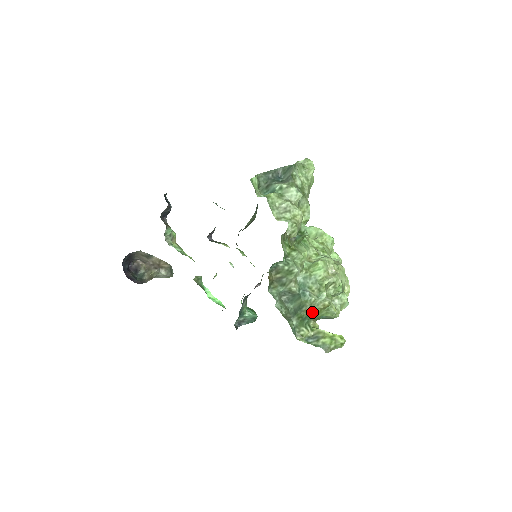
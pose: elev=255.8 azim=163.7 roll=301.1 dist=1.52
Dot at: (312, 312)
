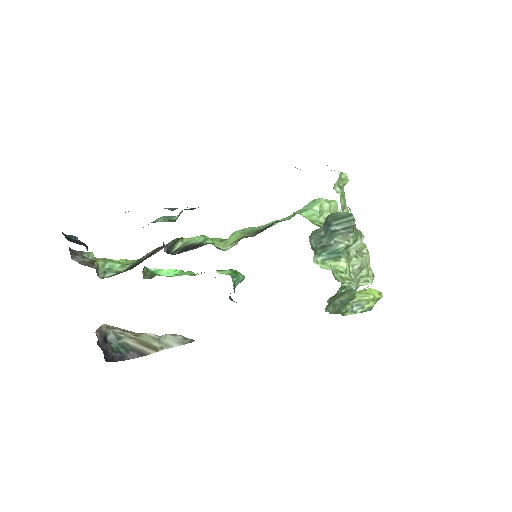
Dot at: occluded
